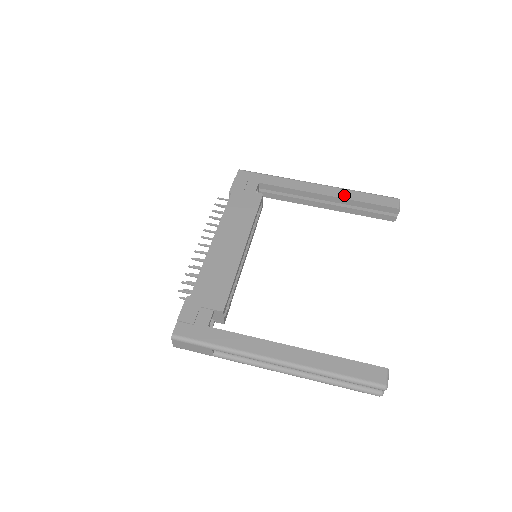
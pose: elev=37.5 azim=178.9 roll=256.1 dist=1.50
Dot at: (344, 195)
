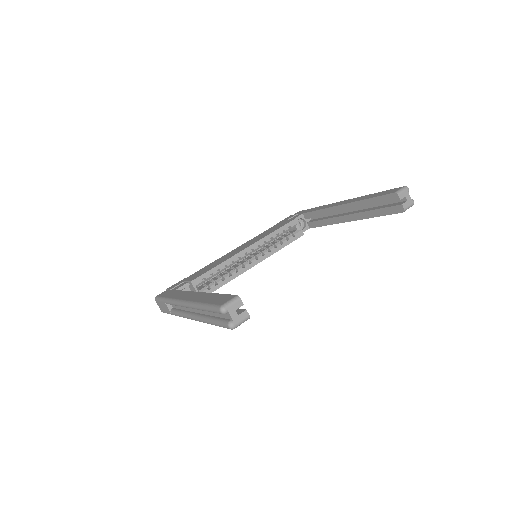
Dot at: (356, 200)
